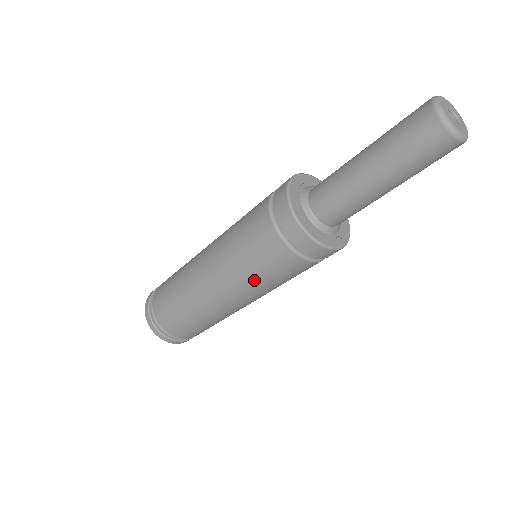
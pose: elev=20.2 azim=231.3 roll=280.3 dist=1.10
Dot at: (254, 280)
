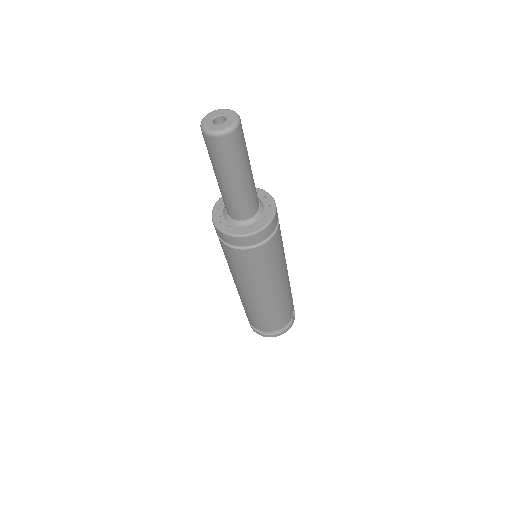
Dot at: (241, 274)
